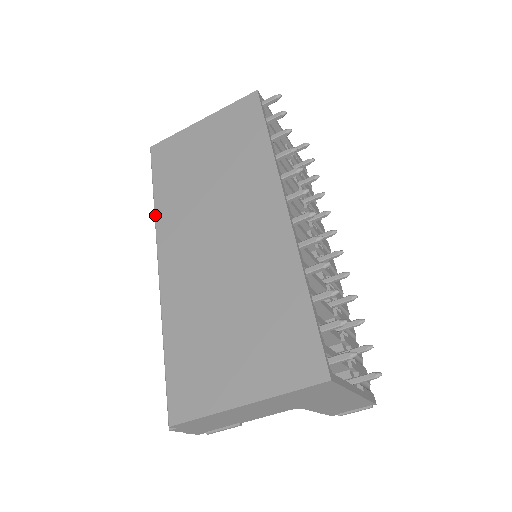
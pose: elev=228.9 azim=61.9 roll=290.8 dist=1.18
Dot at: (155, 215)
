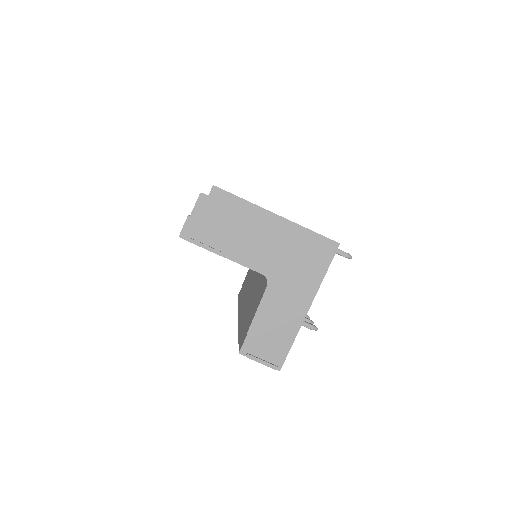
Dot at: occluded
